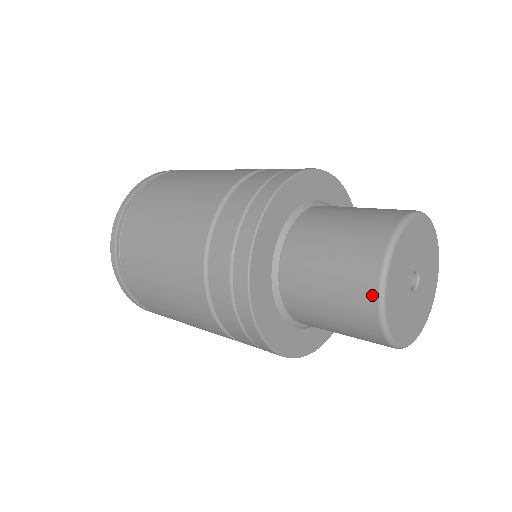
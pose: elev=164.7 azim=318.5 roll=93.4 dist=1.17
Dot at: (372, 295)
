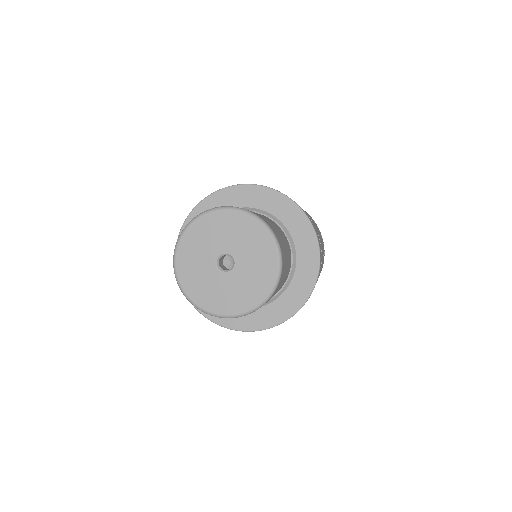
Dot at: occluded
